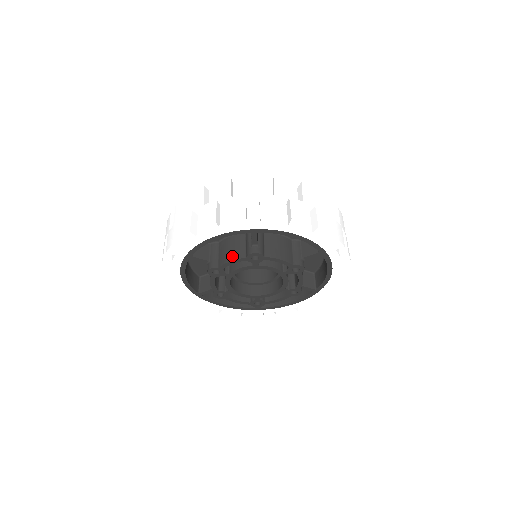
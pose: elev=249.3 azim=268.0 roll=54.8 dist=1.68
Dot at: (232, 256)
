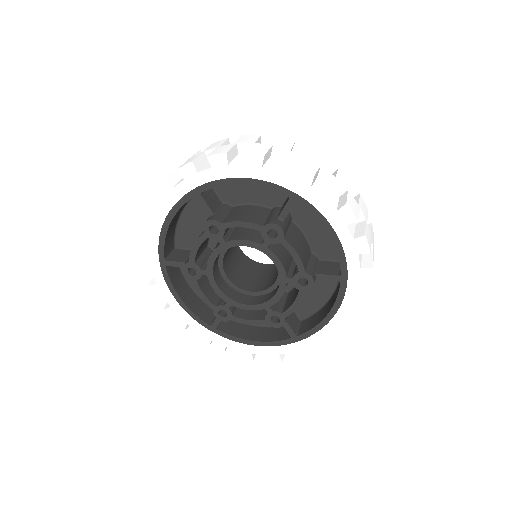
Dot at: (247, 218)
